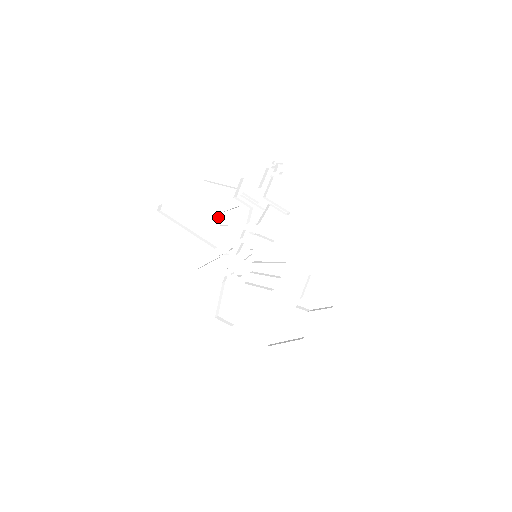
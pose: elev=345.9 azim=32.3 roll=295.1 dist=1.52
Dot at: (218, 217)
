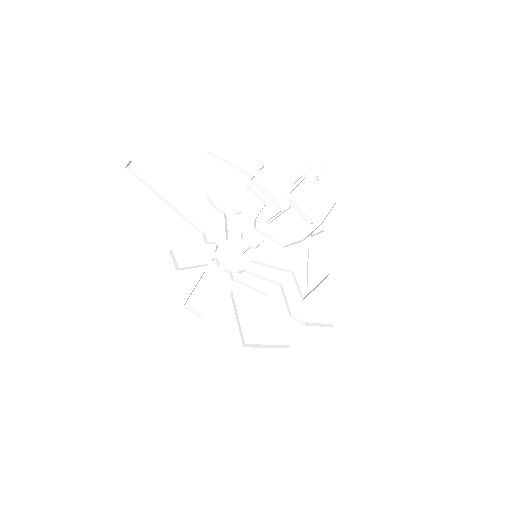
Dot at: (215, 199)
